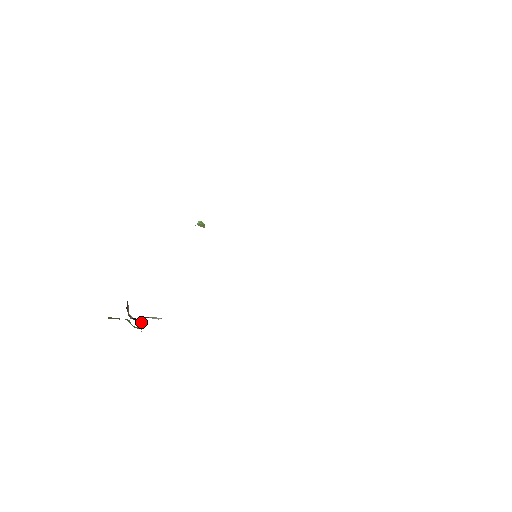
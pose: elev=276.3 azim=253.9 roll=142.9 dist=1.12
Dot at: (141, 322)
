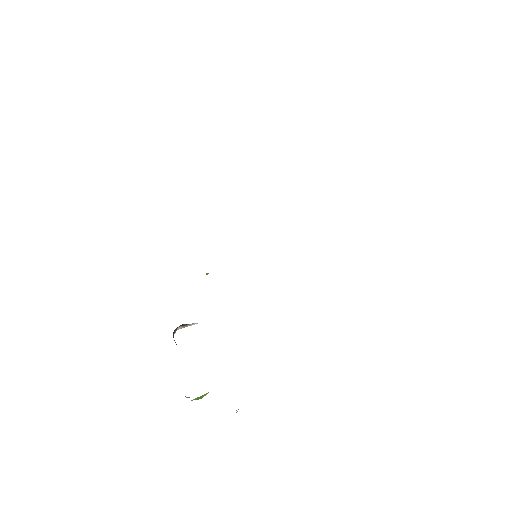
Dot at: occluded
